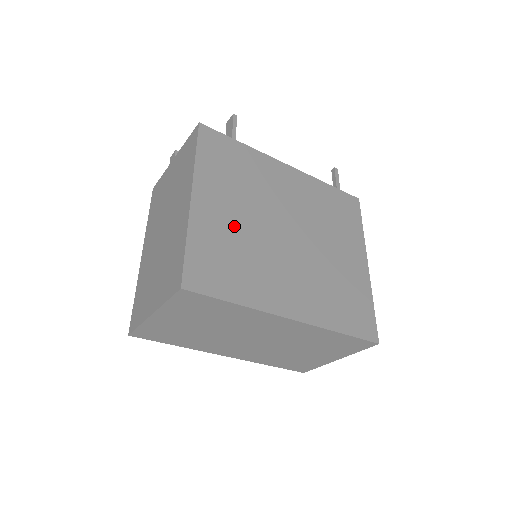
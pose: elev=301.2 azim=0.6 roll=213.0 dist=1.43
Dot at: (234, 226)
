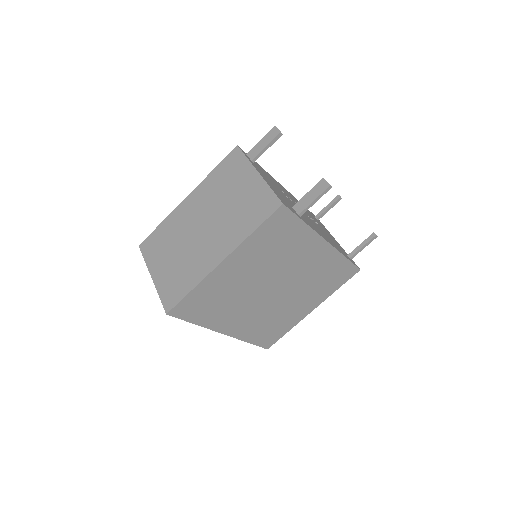
Dot at: (236, 283)
